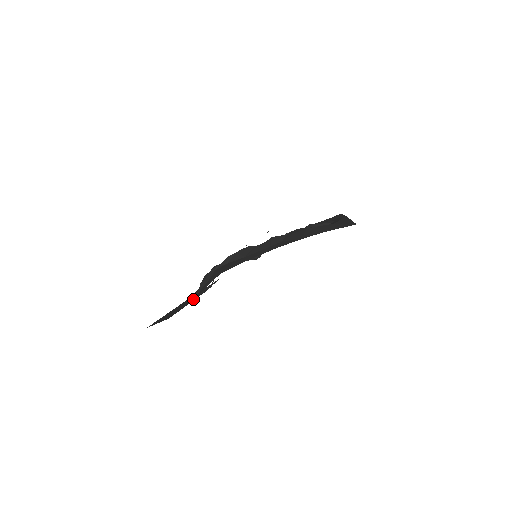
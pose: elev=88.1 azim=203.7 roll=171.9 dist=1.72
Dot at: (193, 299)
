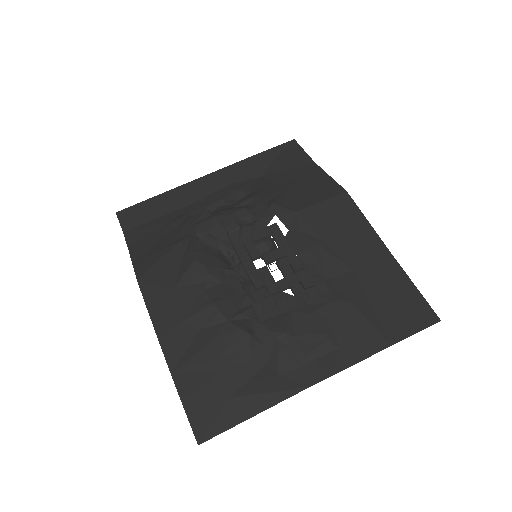
Dot at: (206, 200)
